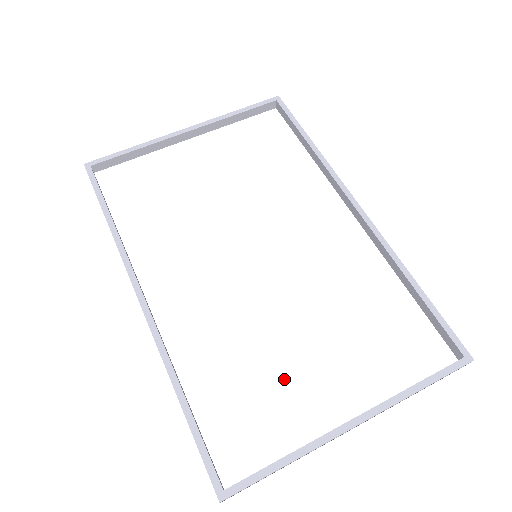
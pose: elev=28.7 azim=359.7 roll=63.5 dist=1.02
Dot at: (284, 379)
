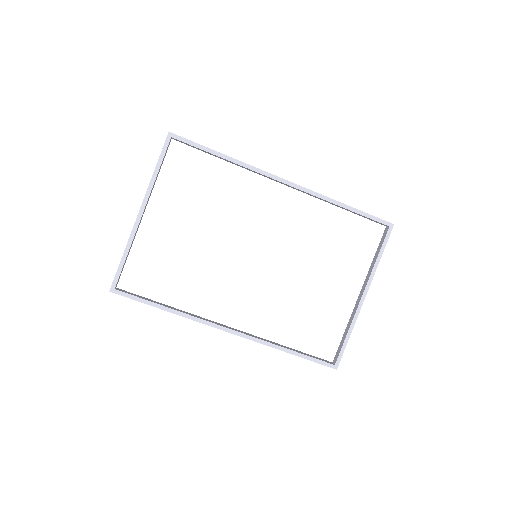
Dot at: (320, 303)
